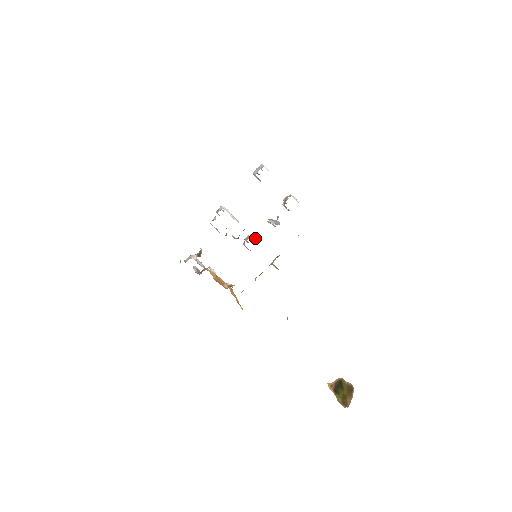
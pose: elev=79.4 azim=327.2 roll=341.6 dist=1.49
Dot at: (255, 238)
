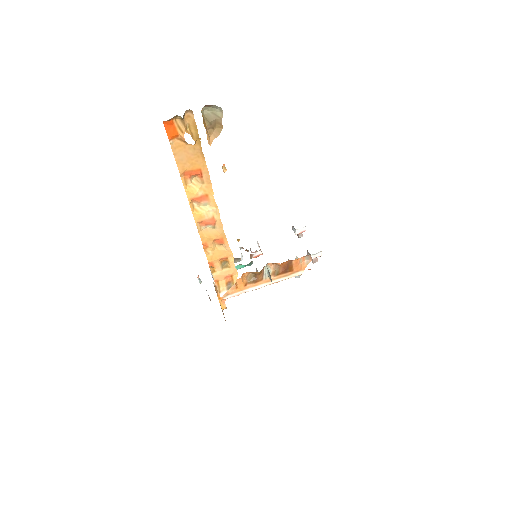
Dot at: occluded
